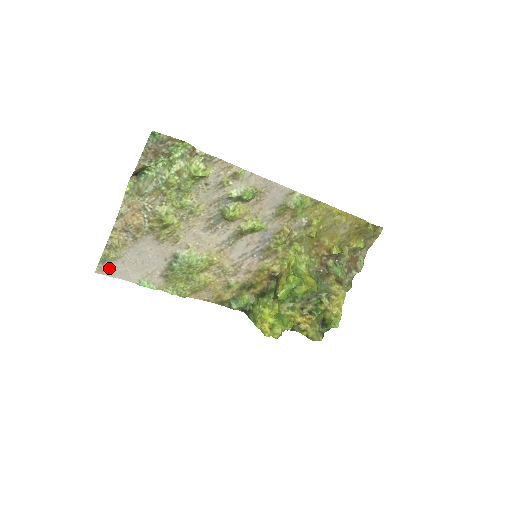
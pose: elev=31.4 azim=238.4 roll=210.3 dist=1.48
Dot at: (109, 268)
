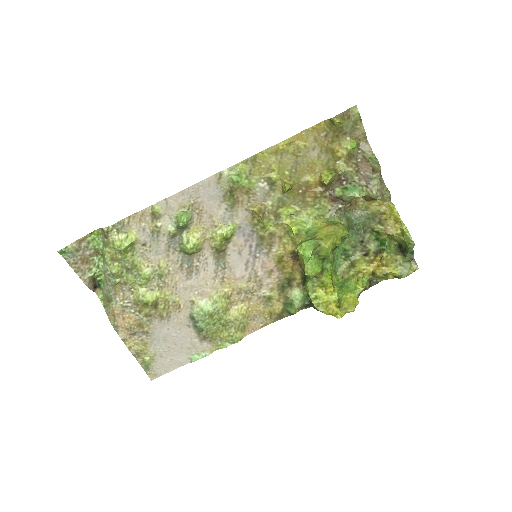
Dot at: (157, 369)
